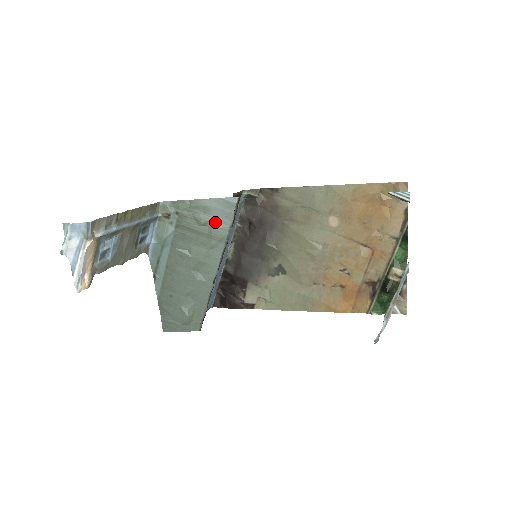
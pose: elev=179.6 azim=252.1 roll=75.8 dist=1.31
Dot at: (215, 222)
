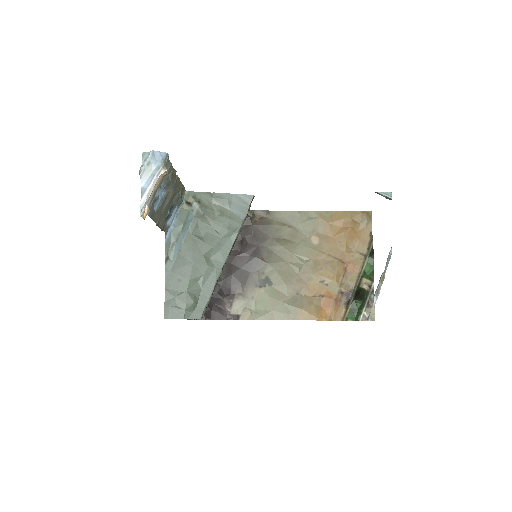
Dot at: (231, 214)
